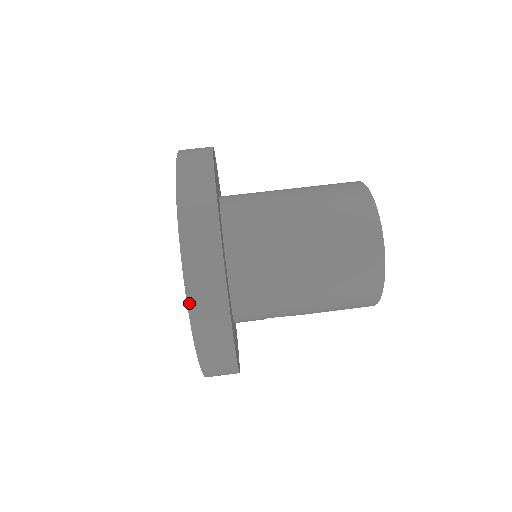
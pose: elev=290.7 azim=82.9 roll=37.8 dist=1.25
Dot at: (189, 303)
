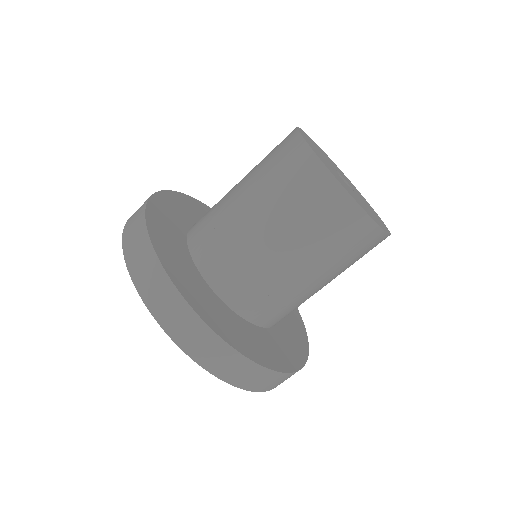
Dot at: (198, 362)
